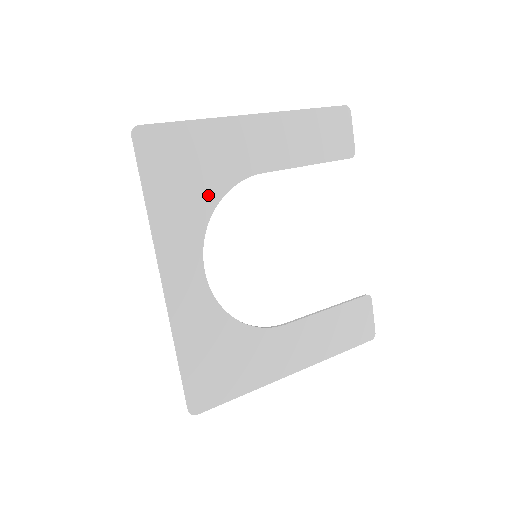
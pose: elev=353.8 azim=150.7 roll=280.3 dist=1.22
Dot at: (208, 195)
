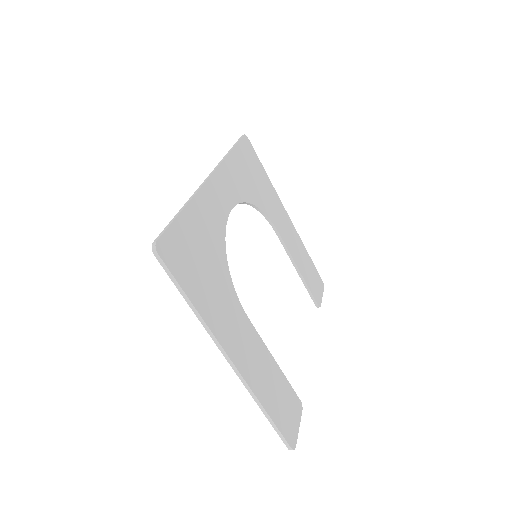
Dot at: (255, 197)
